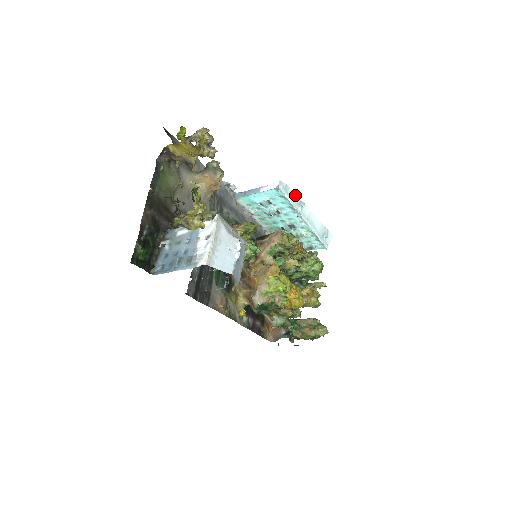
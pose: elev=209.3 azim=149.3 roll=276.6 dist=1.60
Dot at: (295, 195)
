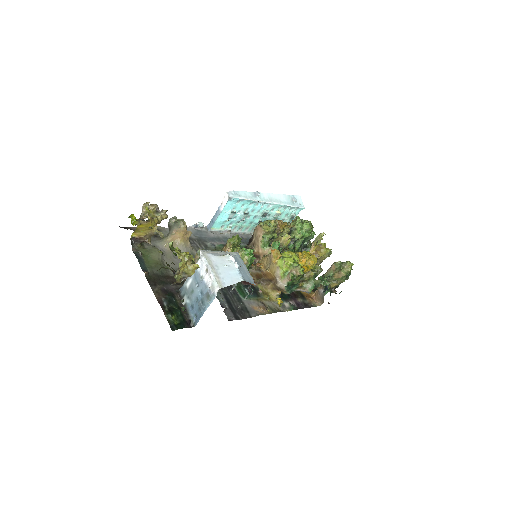
Dot at: (246, 192)
